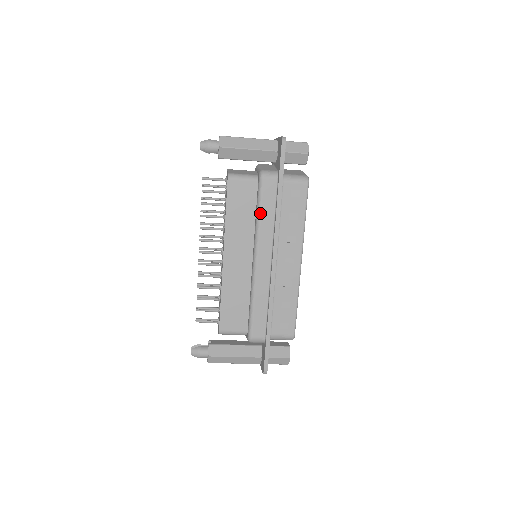
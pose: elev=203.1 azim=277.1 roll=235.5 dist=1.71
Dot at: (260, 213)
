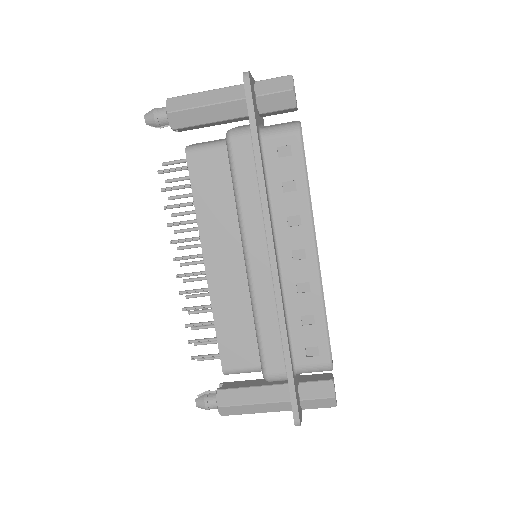
Dot at: (238, 191)
